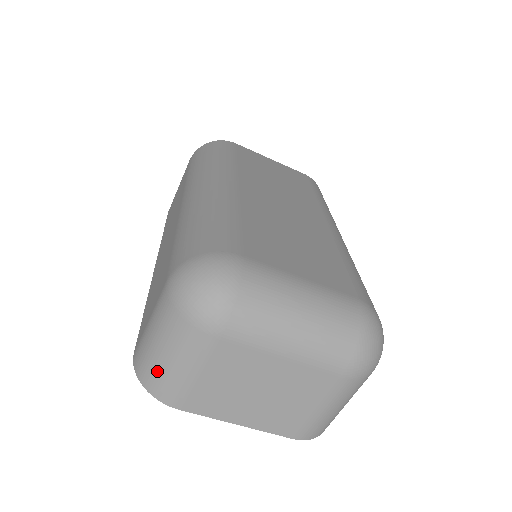
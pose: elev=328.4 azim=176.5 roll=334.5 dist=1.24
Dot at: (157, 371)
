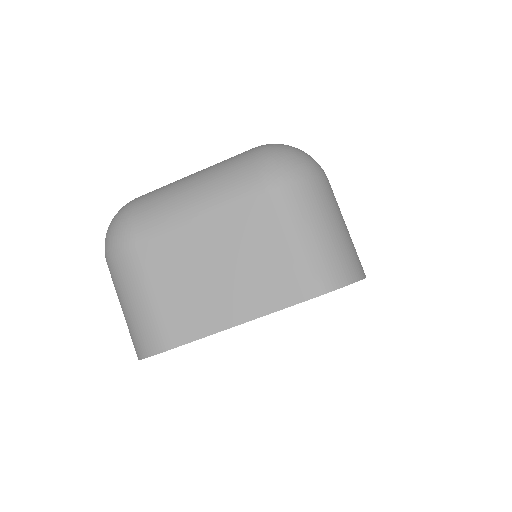
Dot at: (134, 328)
